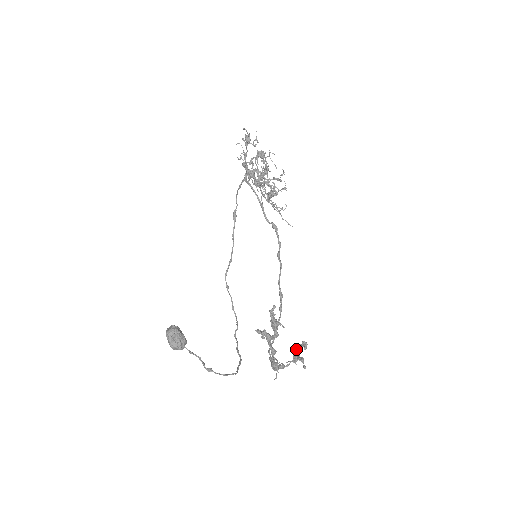
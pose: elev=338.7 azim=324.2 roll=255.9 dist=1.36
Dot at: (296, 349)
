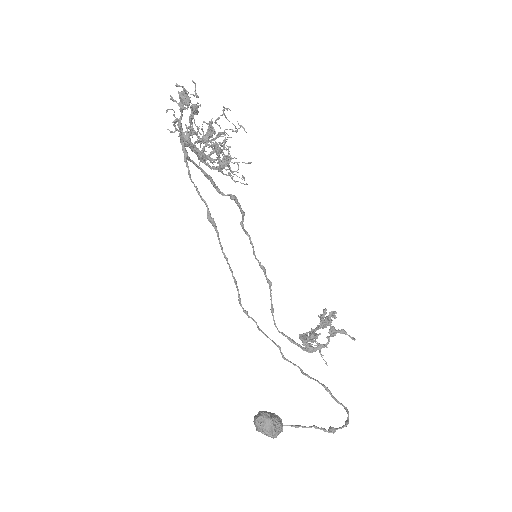
Dot at: (329, 324)
